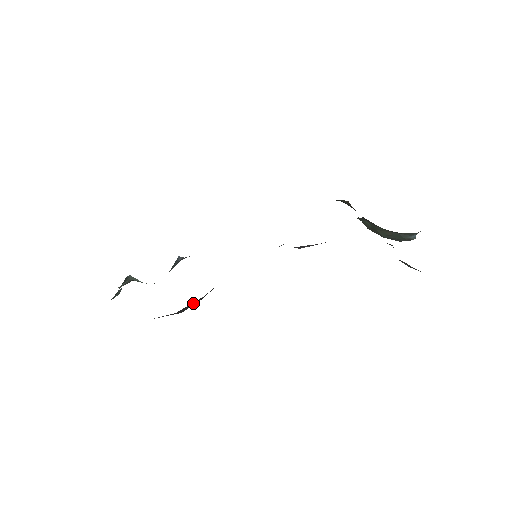
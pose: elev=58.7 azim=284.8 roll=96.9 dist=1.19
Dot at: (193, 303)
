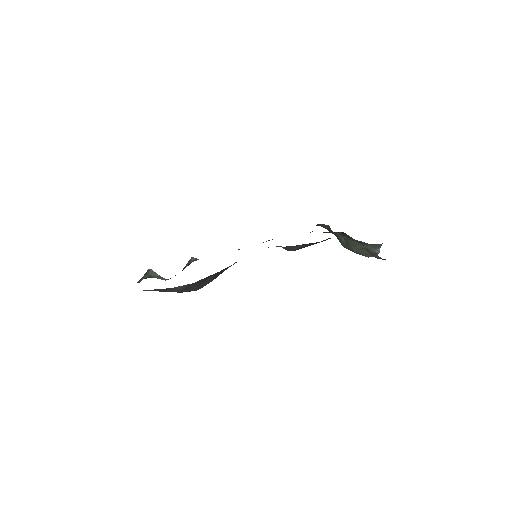
Dot at: (208, 279)
